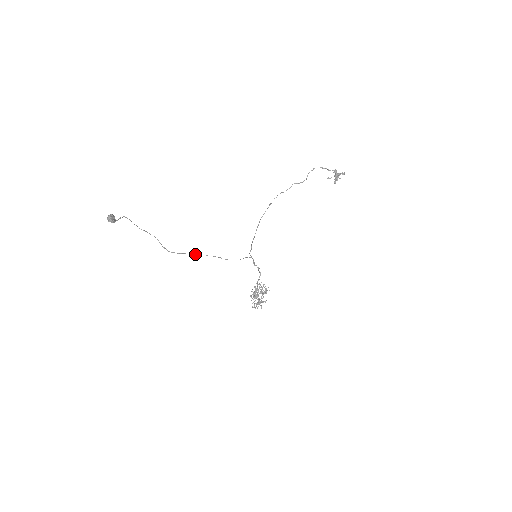
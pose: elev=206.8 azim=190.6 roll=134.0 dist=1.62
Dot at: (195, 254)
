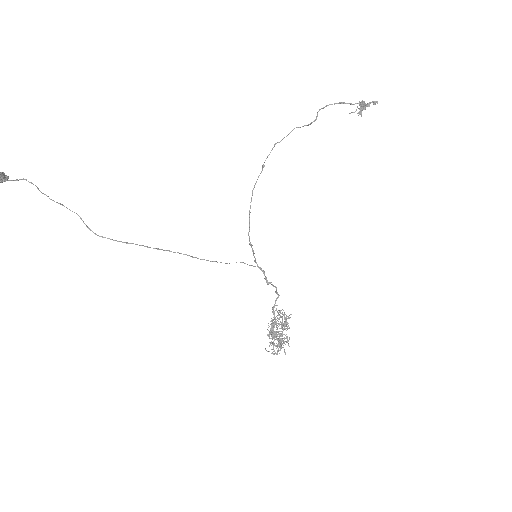
Dot at: occluded
